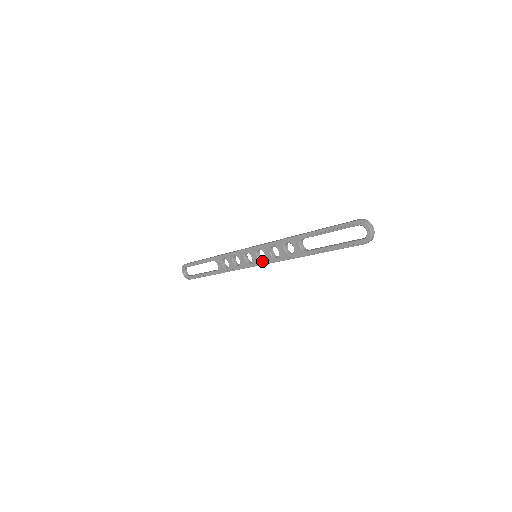
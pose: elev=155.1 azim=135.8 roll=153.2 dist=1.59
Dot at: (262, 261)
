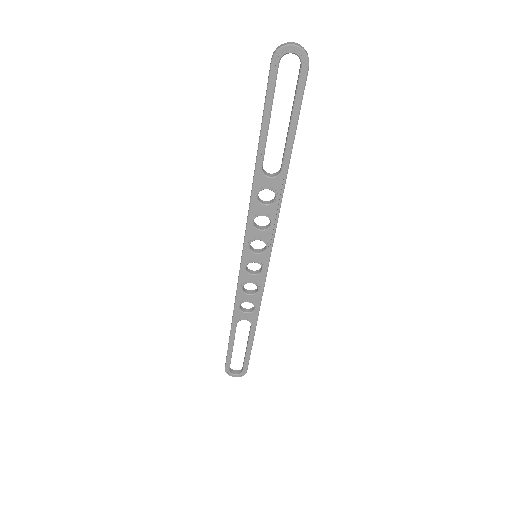
Dot at: (266, 249)
